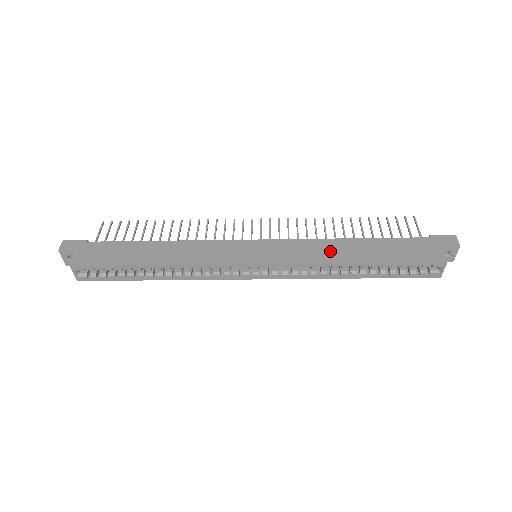
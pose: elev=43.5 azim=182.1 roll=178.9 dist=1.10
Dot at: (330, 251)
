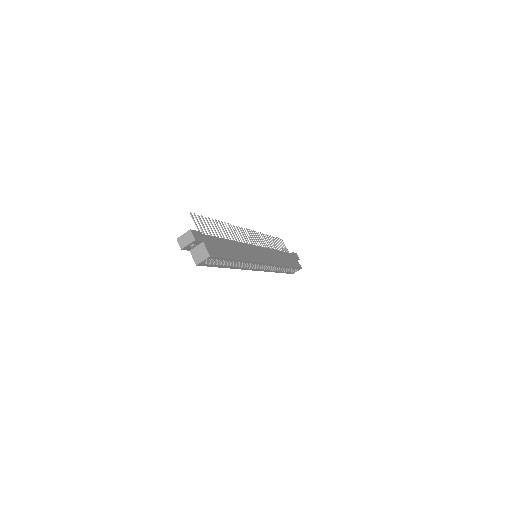
Dot at: (279, 258)
